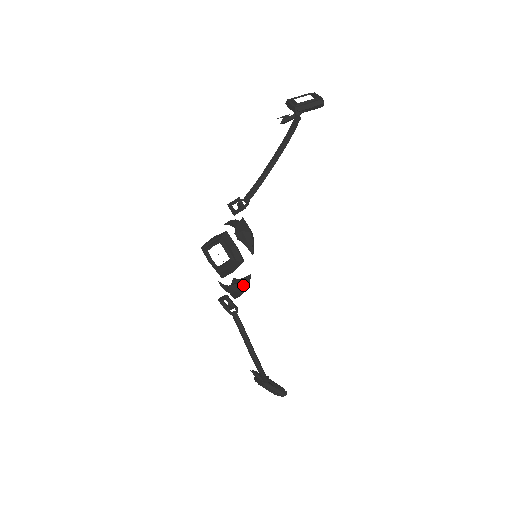
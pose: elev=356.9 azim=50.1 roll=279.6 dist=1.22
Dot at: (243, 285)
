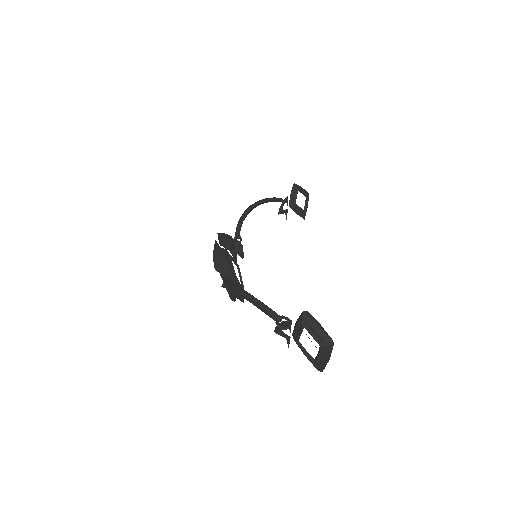
Dot at: (214, 251)
